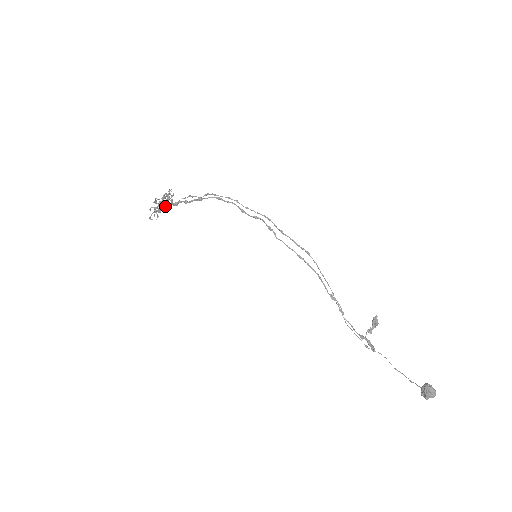
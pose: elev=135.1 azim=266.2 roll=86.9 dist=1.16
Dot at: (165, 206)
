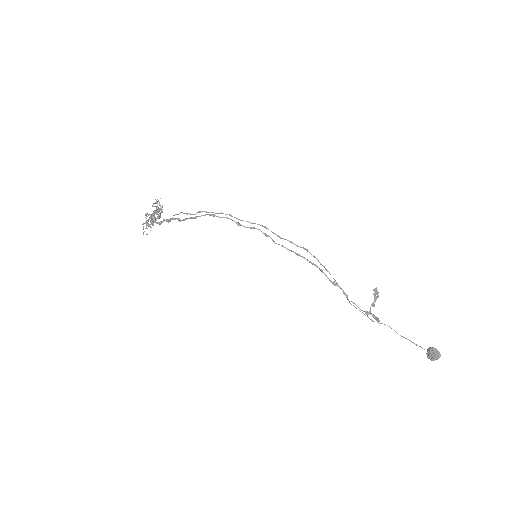
Dot at: (158, 223)
